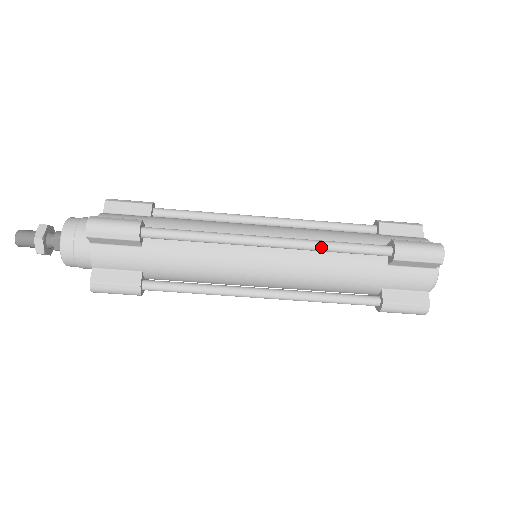
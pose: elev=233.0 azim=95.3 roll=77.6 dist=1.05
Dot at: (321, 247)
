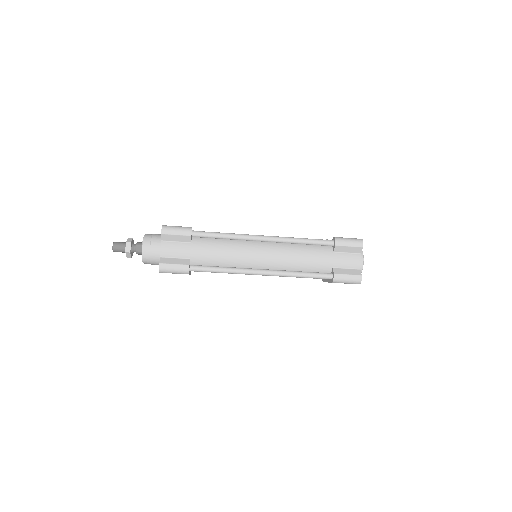
Dot at: (294, 240)
